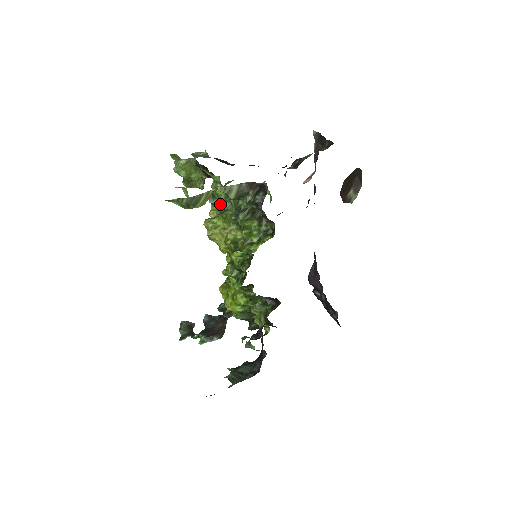
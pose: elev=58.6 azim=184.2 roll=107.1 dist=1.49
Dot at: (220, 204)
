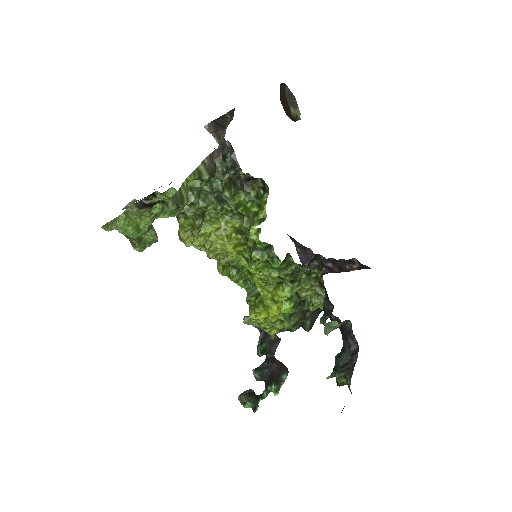
Dot at: (198, 200)
